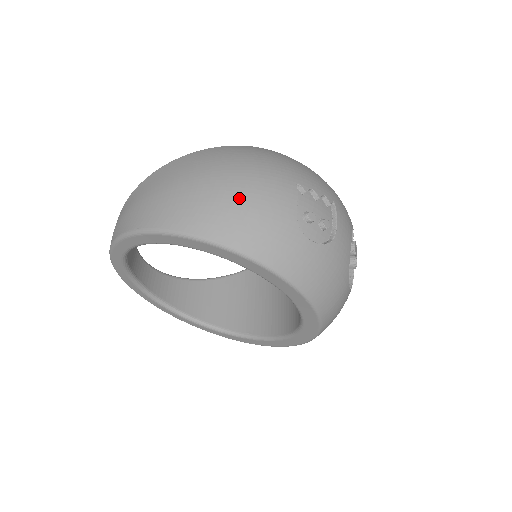
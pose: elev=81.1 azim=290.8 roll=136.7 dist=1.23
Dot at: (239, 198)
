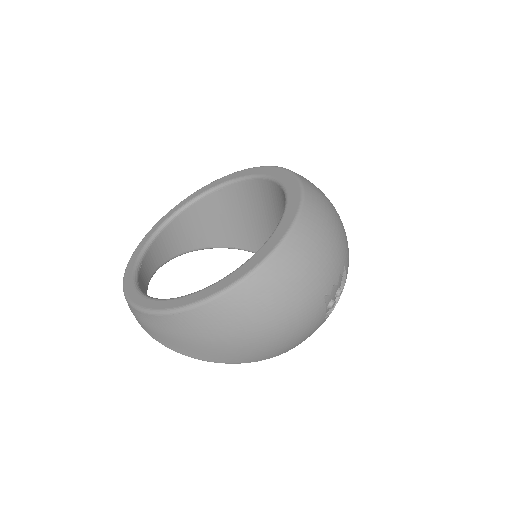
Dot at: (286, 339)
